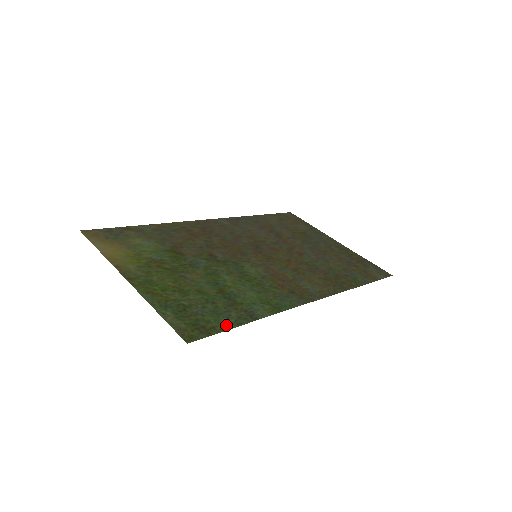
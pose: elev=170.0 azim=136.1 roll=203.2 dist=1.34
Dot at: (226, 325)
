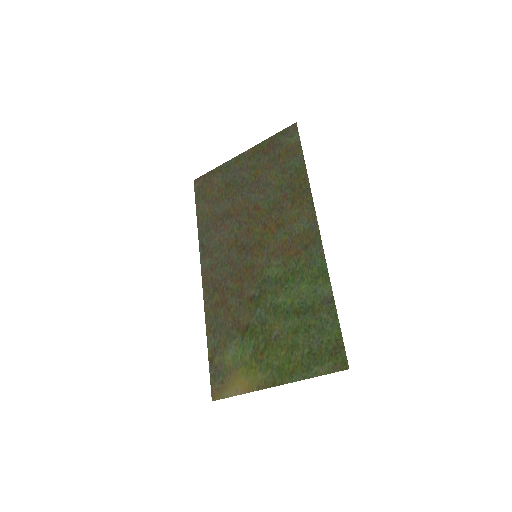
Dot at: (335, 329)
